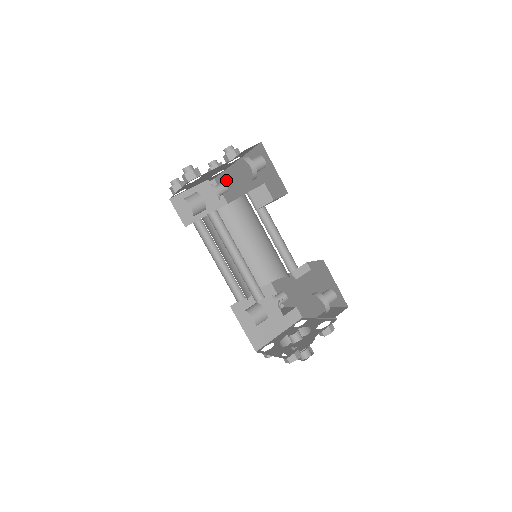
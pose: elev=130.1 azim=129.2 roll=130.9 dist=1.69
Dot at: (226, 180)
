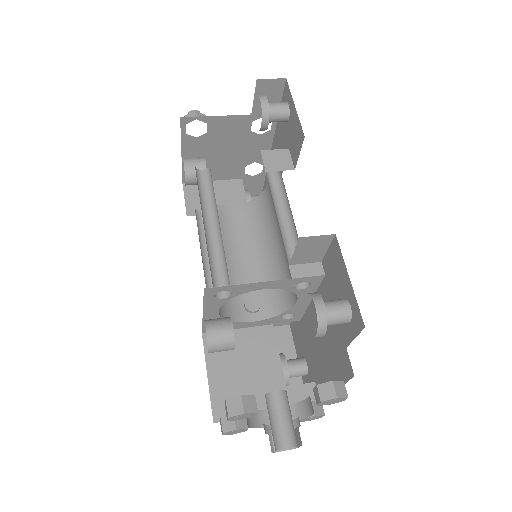
Dot at: occluded
